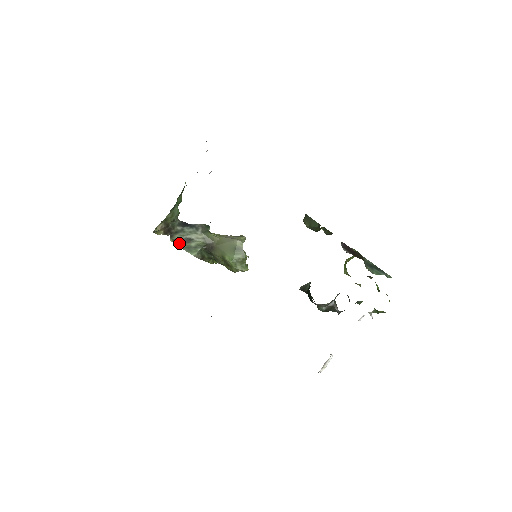
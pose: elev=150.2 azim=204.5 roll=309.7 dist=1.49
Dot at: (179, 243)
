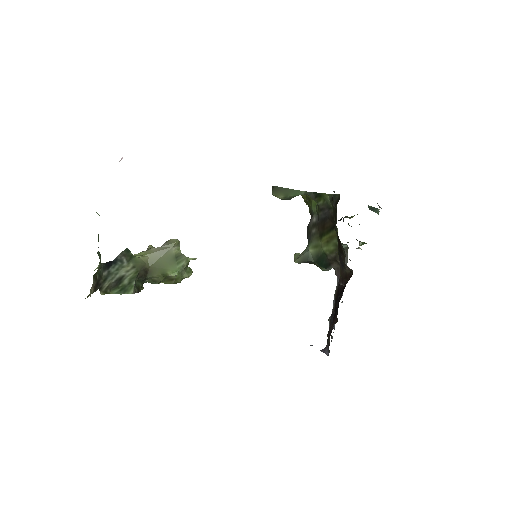
Dot at: (111, 290)
